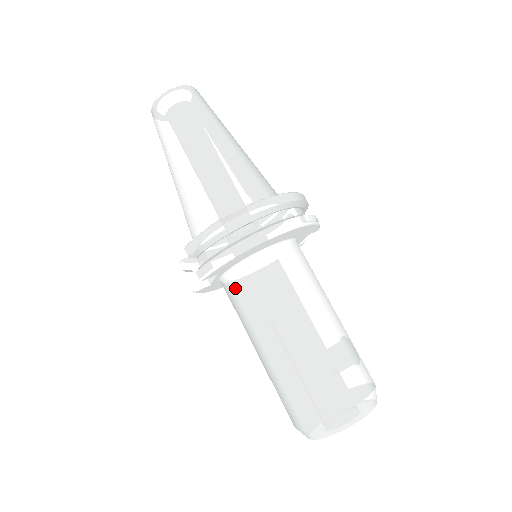
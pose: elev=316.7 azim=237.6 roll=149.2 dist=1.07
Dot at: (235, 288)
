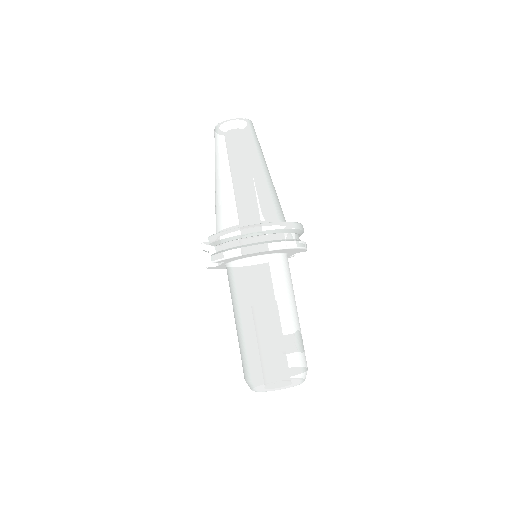
Dot at: (234, 275)
